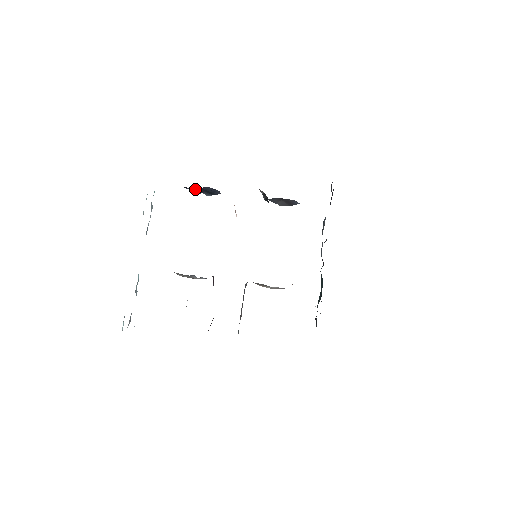
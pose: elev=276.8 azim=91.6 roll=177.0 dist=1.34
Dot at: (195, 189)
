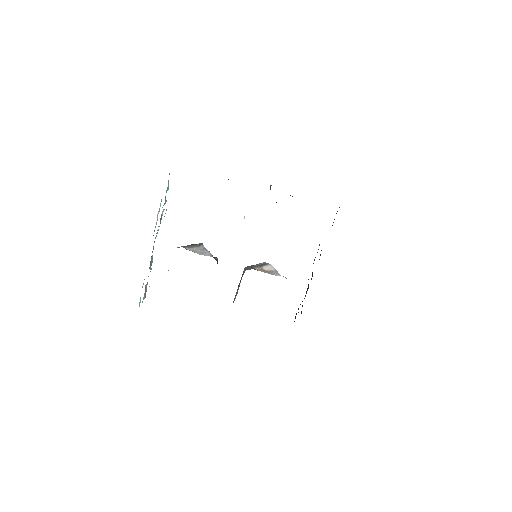
Dot at: occluded
